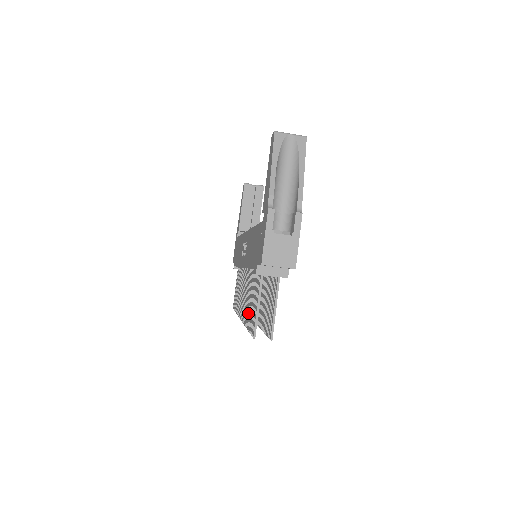
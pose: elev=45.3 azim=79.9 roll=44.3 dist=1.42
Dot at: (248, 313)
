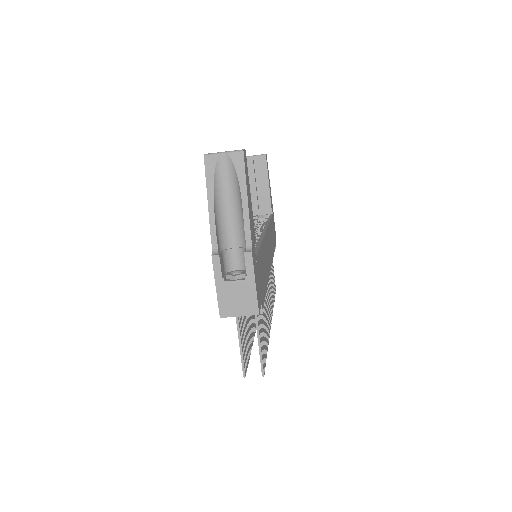
Dot at: occluded
